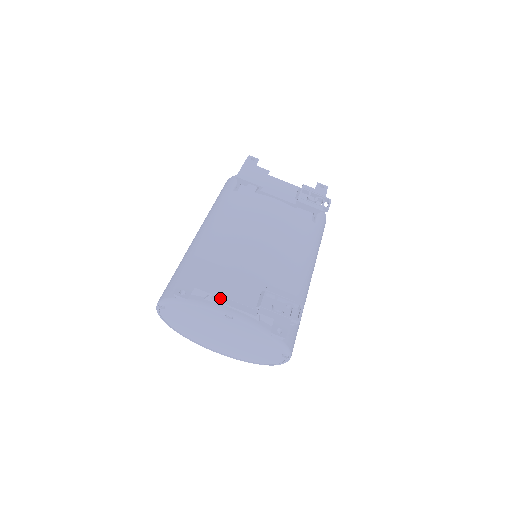
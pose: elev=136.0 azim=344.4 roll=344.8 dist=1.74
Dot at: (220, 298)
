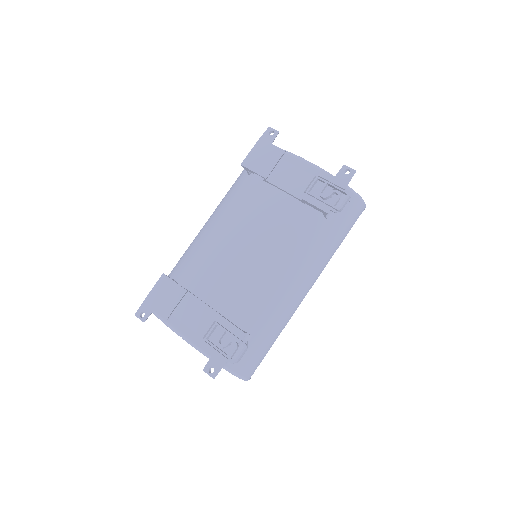
Dot at: (176, 322)
